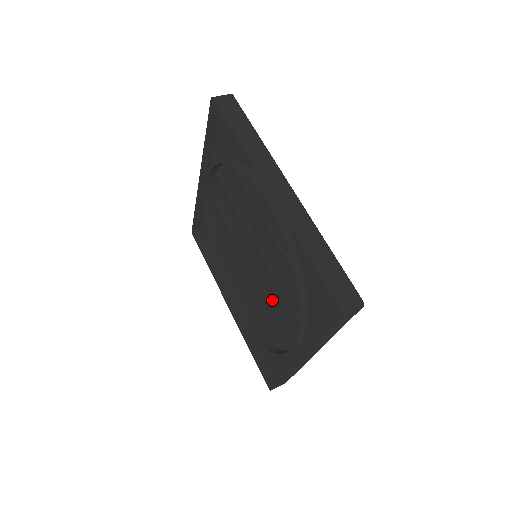
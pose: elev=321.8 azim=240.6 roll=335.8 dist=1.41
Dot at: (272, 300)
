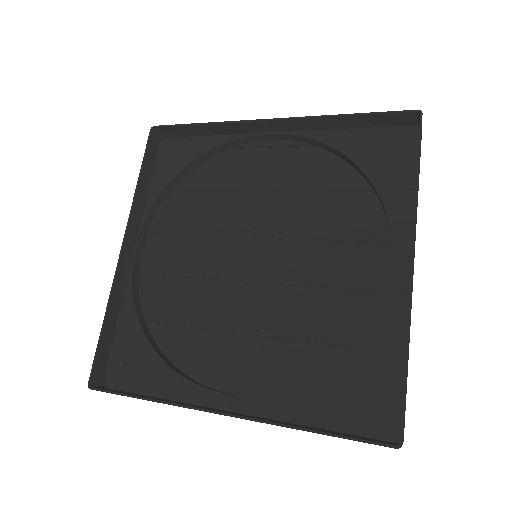
Dot at: (309, 286)
